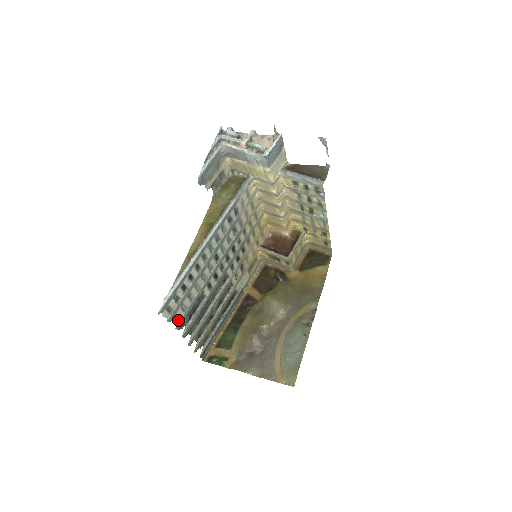
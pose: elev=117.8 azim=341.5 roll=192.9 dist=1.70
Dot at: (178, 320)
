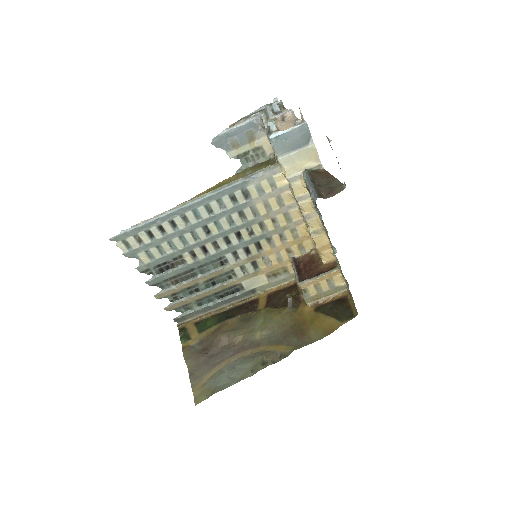
Dot at: (141, 263)
